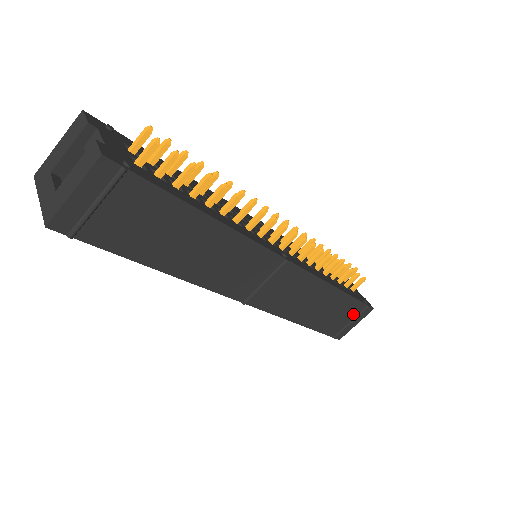
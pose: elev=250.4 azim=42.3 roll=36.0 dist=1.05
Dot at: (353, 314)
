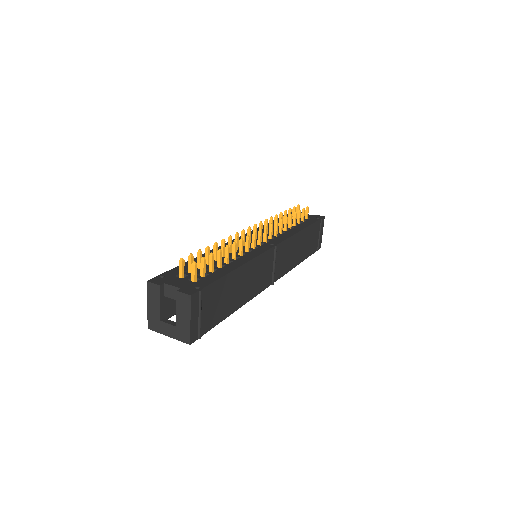
Dot at: (318, 230)
